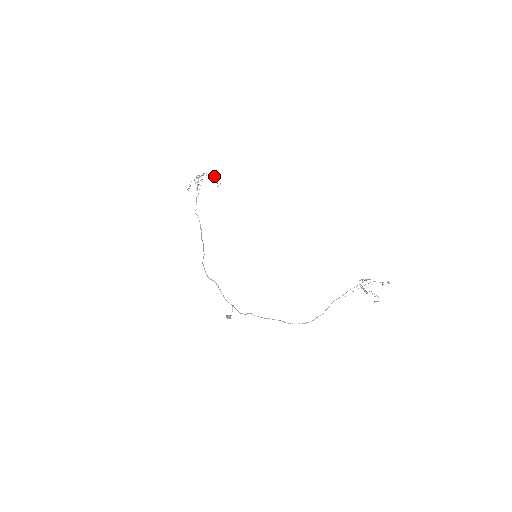
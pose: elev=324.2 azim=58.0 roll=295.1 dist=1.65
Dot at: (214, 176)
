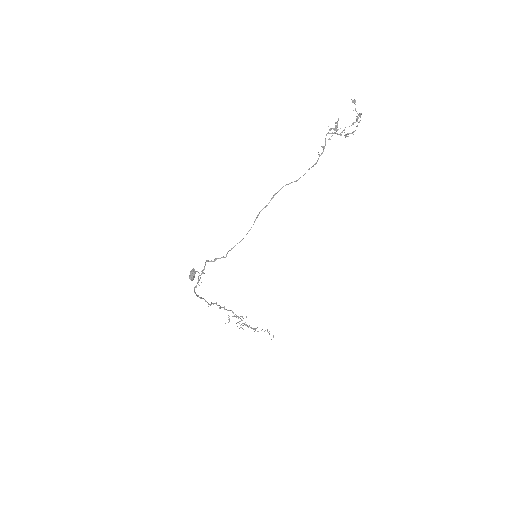
Dot at: occluded
